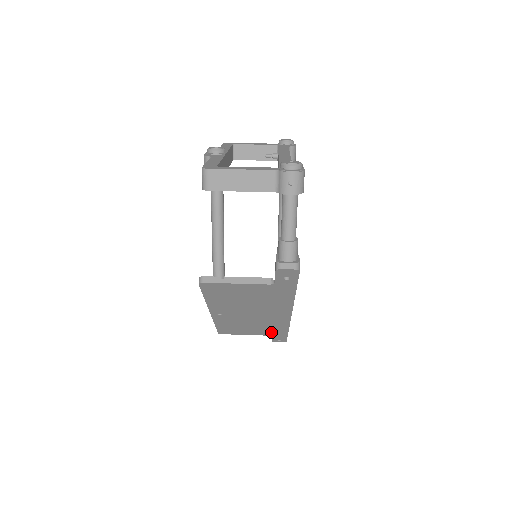
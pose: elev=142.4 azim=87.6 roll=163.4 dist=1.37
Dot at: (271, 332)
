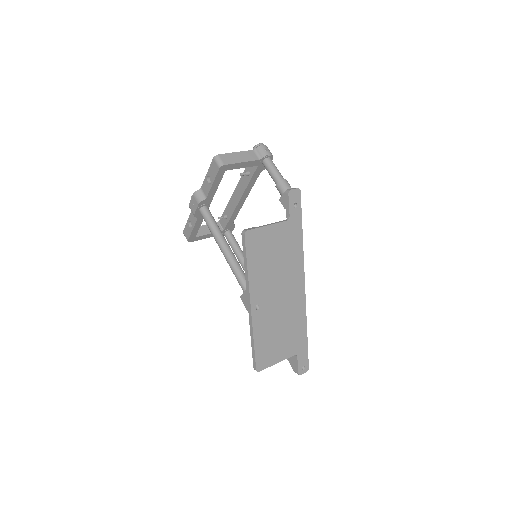
Dot at: (295, 343)
